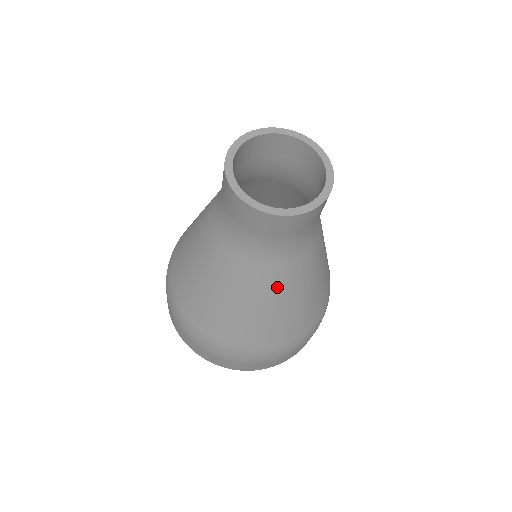
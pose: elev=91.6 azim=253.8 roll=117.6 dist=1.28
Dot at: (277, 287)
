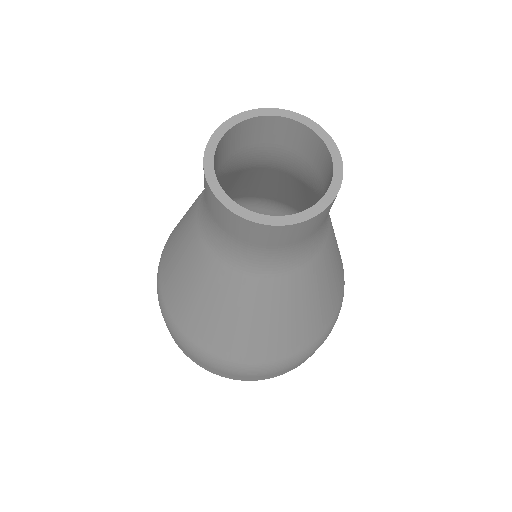
Dot at: (288, 297)
